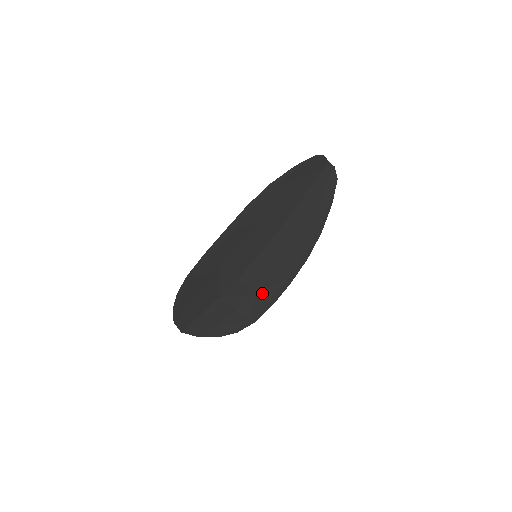
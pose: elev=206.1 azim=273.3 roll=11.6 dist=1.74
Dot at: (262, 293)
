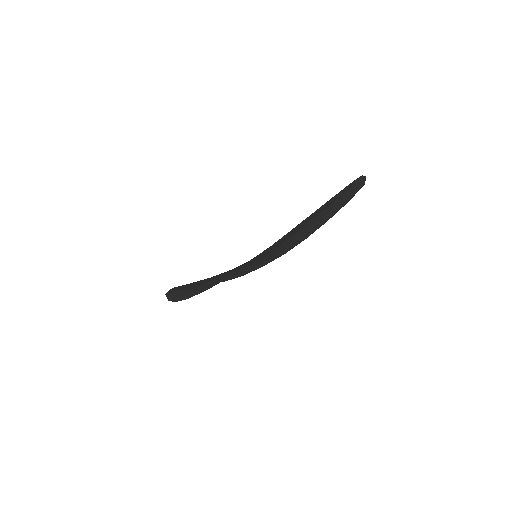
Dot at: (255, 266)
